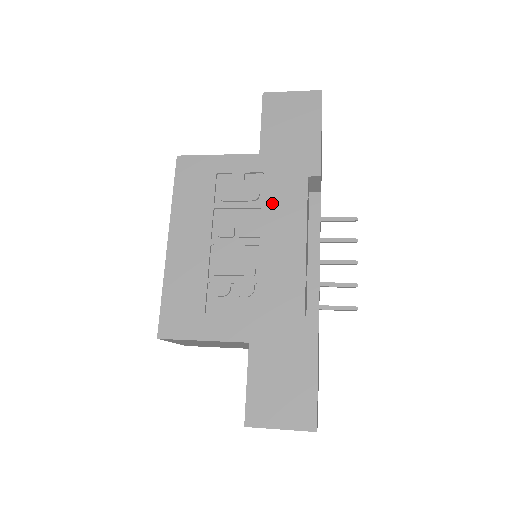
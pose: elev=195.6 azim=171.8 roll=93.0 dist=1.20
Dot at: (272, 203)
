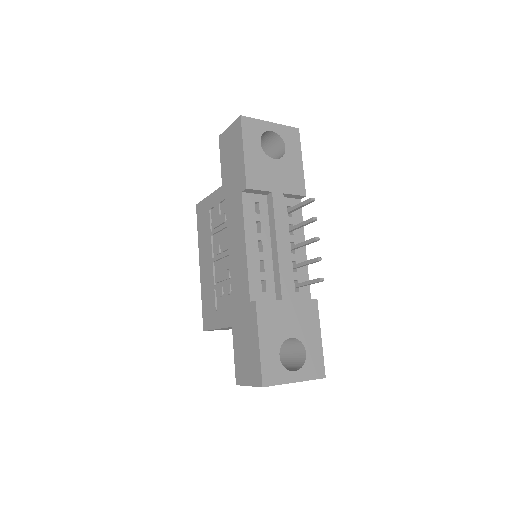
Dot at: (230, 221)
